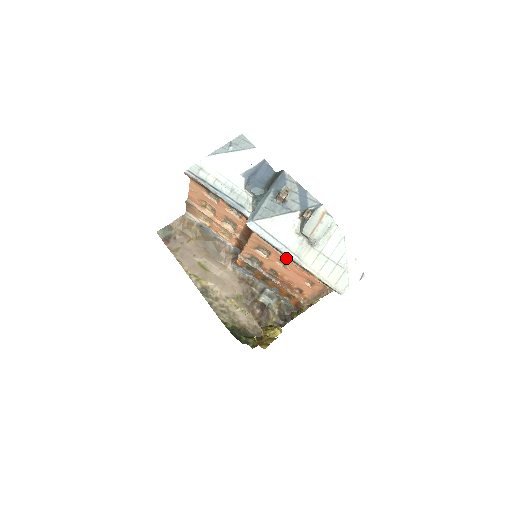
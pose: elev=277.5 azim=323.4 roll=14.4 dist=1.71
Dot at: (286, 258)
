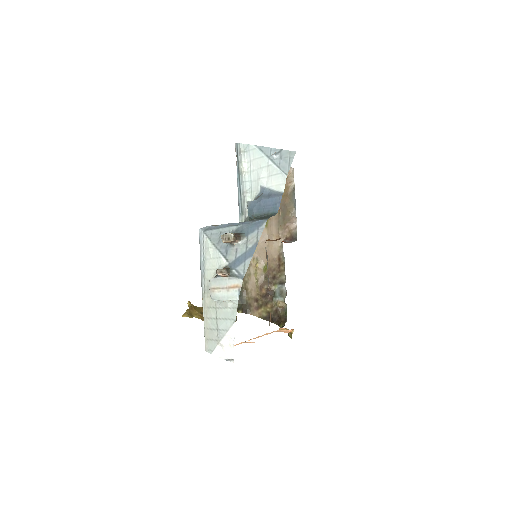
Dot at: occluded
